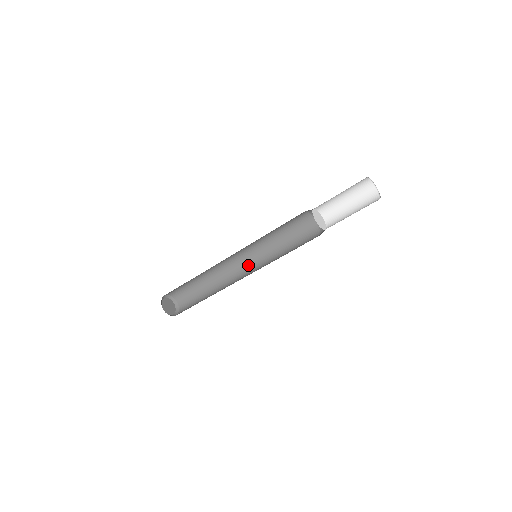
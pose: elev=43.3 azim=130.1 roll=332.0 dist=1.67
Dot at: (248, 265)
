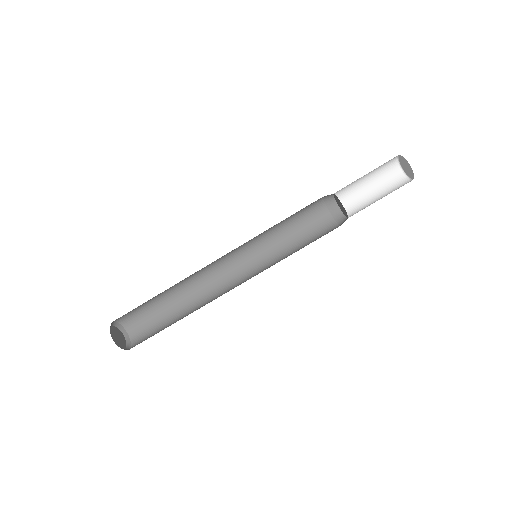
Dot at: occluded
